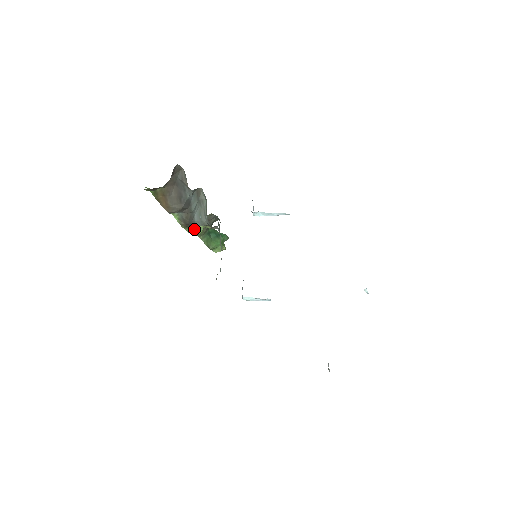
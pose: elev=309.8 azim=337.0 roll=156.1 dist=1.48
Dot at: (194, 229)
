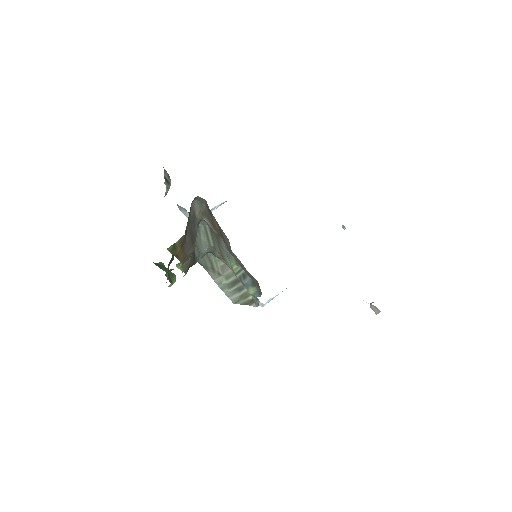
Dot at: occluded
